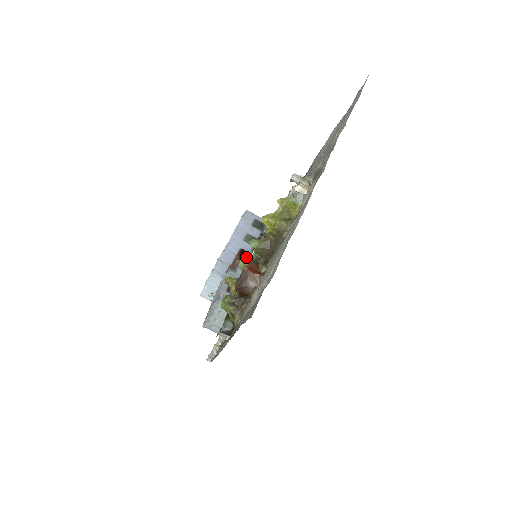
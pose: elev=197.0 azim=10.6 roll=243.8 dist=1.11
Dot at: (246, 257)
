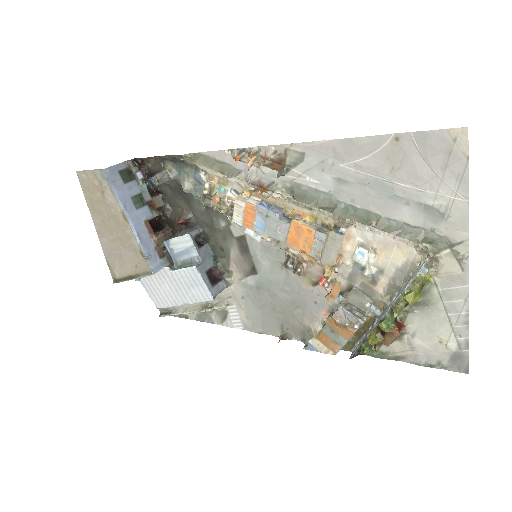
Dot at: (383, 322)
